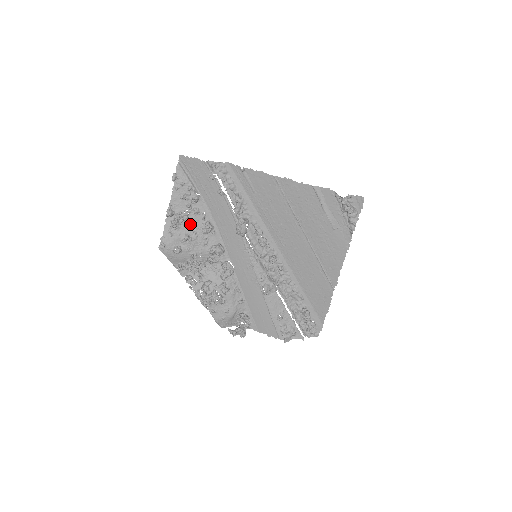
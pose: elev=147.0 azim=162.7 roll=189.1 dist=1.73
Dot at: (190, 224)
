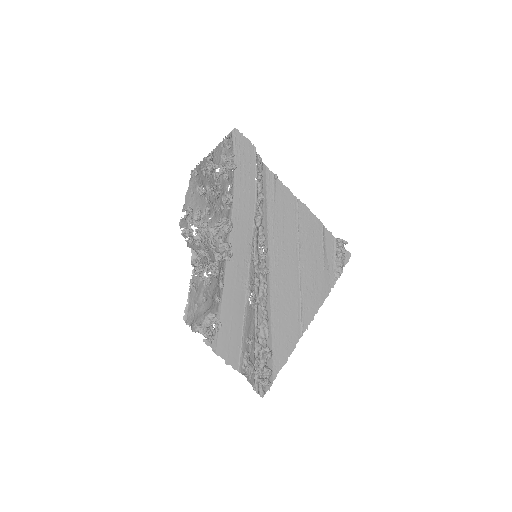
Dot at: (218, 182)
